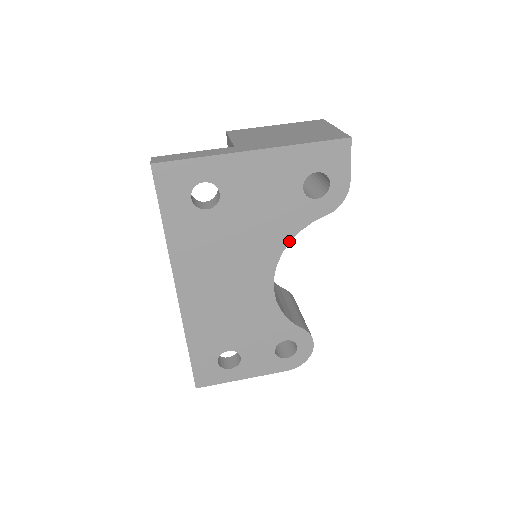
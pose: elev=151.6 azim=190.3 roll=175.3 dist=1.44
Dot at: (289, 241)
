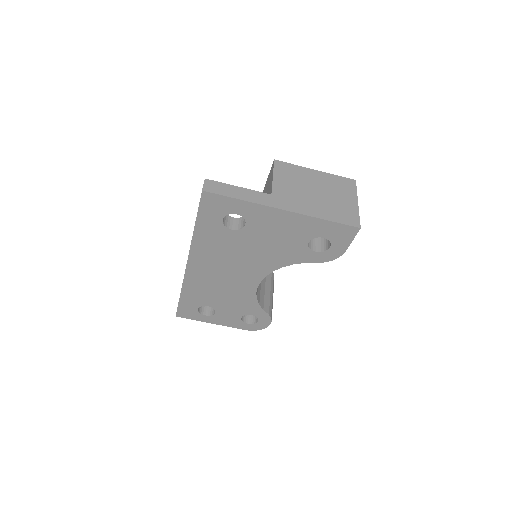
Dot at: (283, 266)
